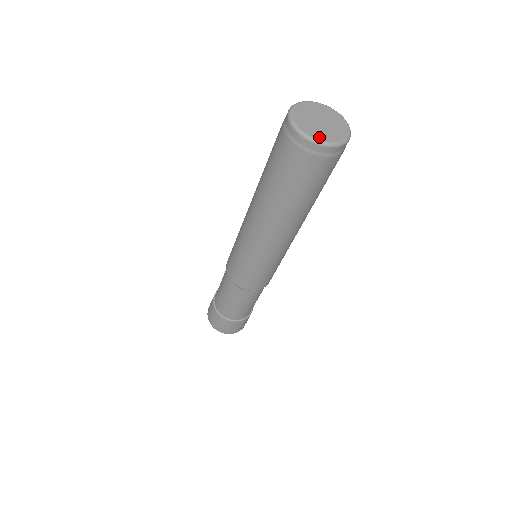
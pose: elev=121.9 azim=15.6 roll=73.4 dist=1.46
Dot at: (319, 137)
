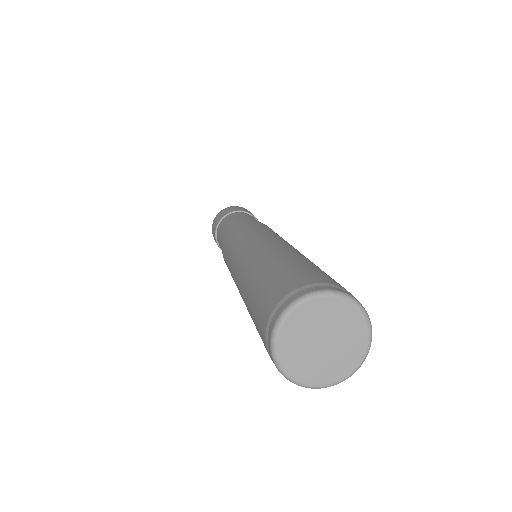
Dot at: (306, 379)
